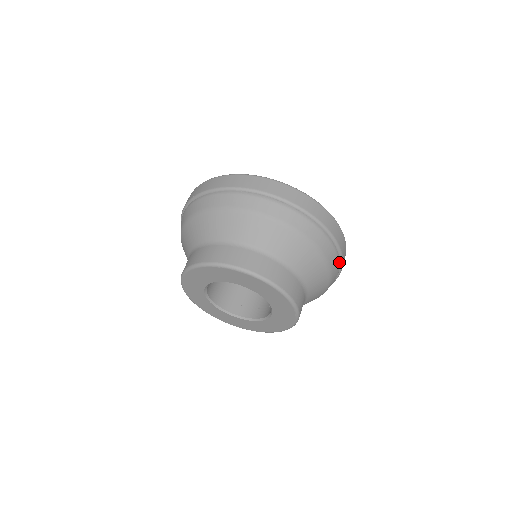
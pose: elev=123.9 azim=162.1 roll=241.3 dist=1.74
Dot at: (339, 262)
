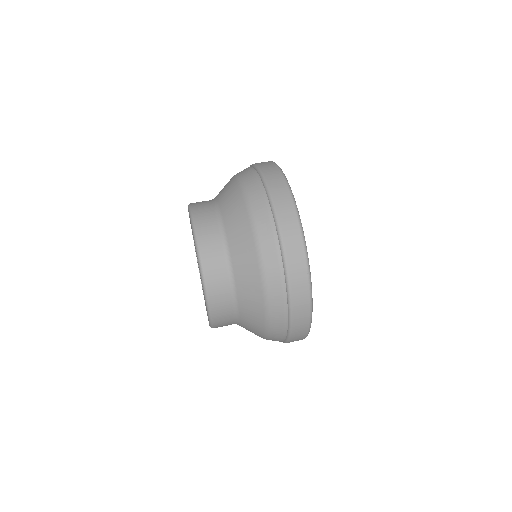
Dot at: (286, 321)
